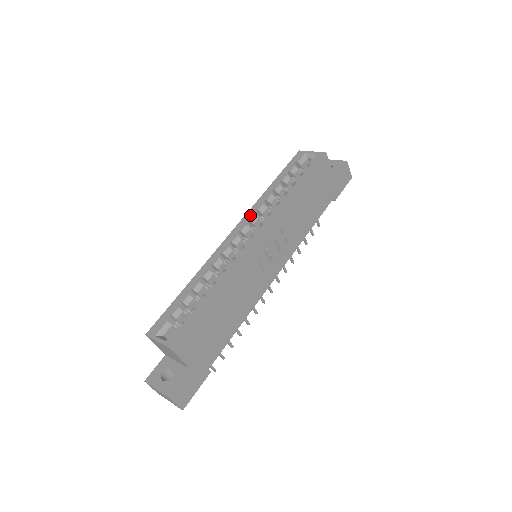
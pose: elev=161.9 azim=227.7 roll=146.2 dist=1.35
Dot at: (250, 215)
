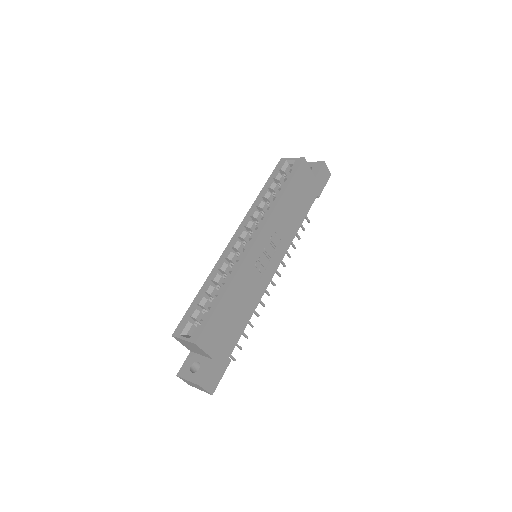
Dot at: (246, 221)
